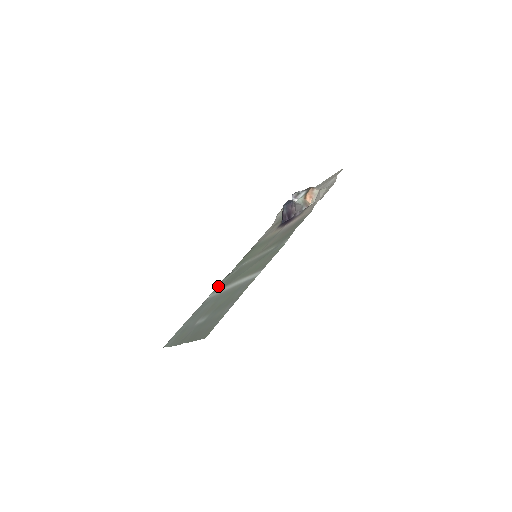
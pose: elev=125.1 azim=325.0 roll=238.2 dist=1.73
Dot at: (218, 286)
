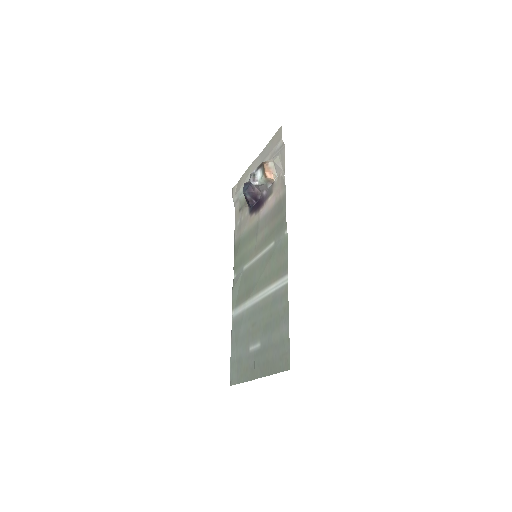
Dot at: (234, 300)
